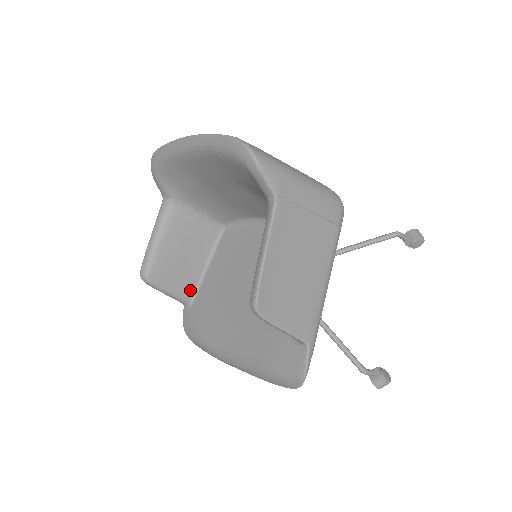
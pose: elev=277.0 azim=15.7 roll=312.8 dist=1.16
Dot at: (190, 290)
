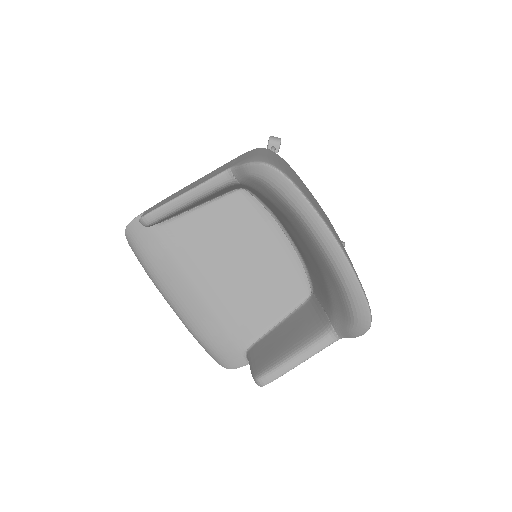
Dot at: (166, 219)
